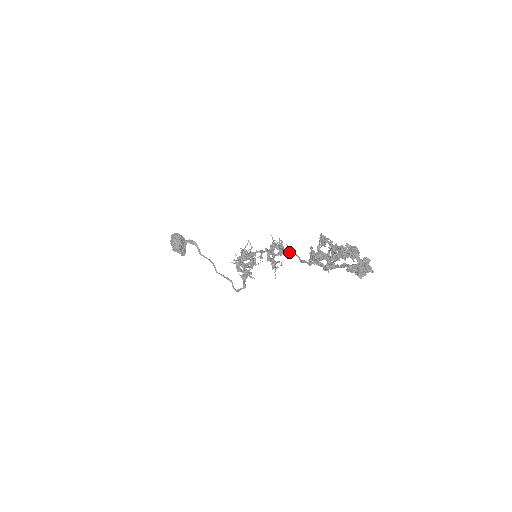
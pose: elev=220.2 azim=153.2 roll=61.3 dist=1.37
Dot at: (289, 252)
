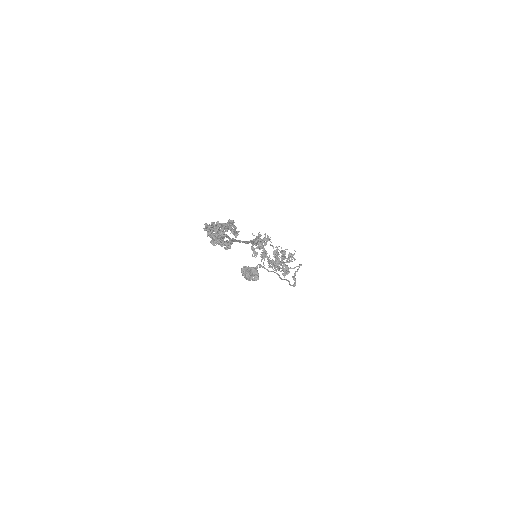
Dot at: occluded
